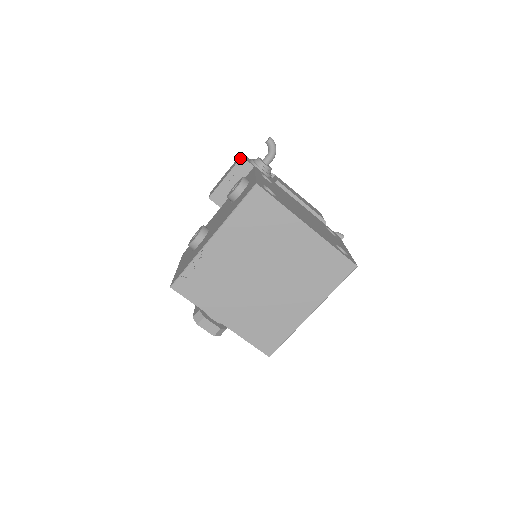
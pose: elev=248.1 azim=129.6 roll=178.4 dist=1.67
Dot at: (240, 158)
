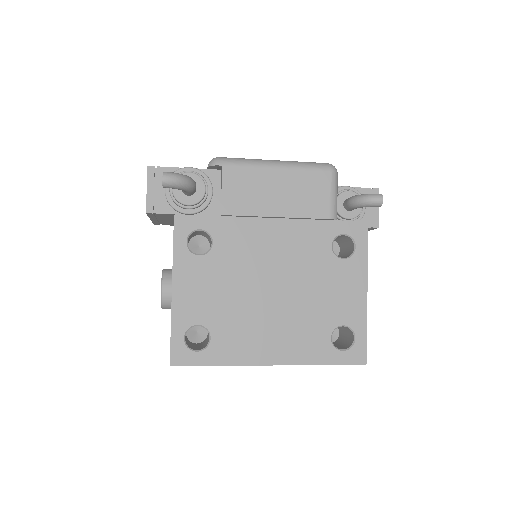
Dot at: occluded
